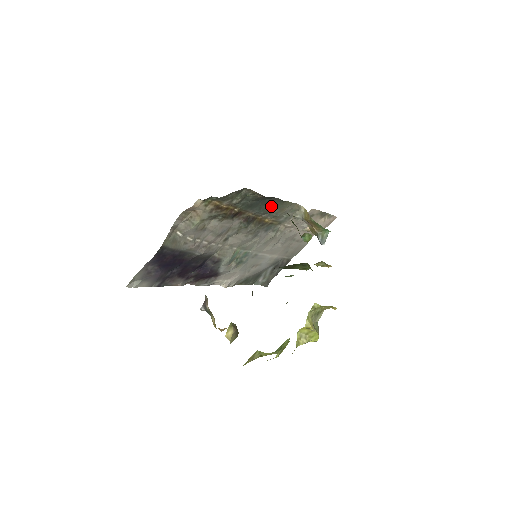
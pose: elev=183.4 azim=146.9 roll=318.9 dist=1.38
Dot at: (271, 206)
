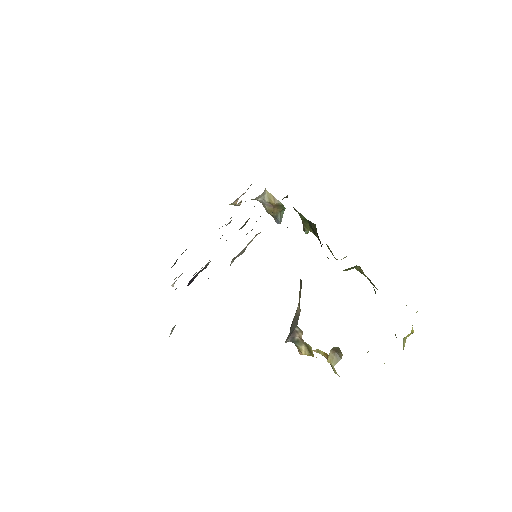
Dot at: occluded
